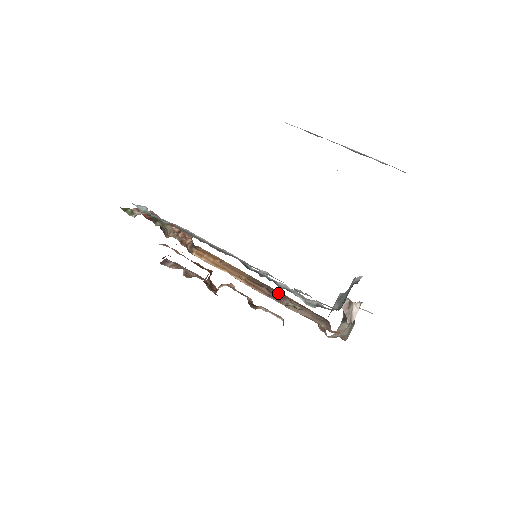
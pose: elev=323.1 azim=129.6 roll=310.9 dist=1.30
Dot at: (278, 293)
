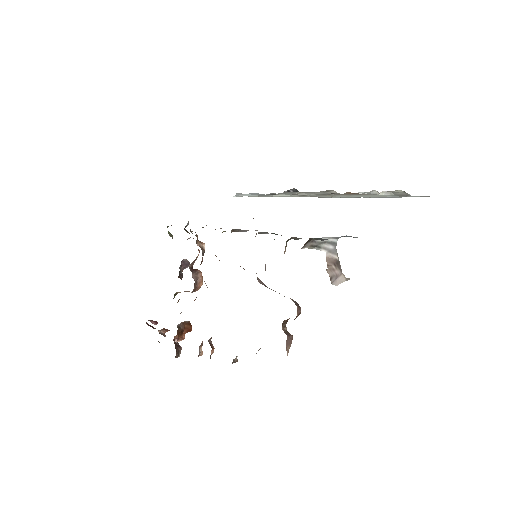
Dot at: occluded
